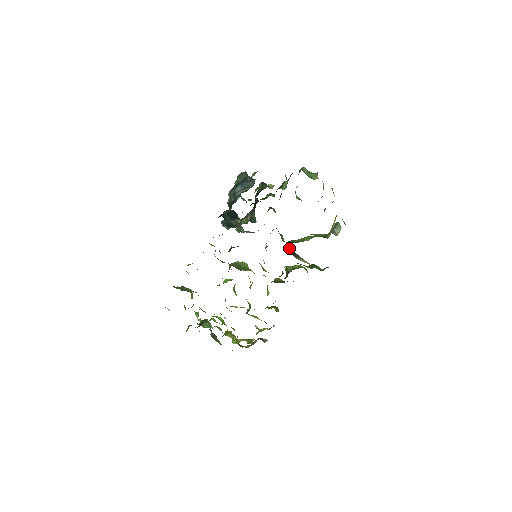
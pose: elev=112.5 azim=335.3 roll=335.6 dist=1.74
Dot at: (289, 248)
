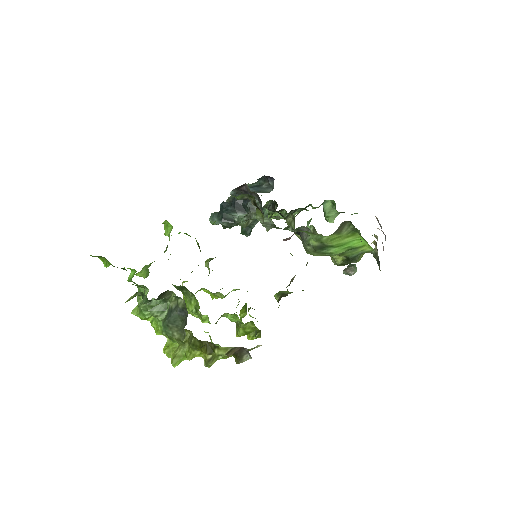
Dot at: occluded
